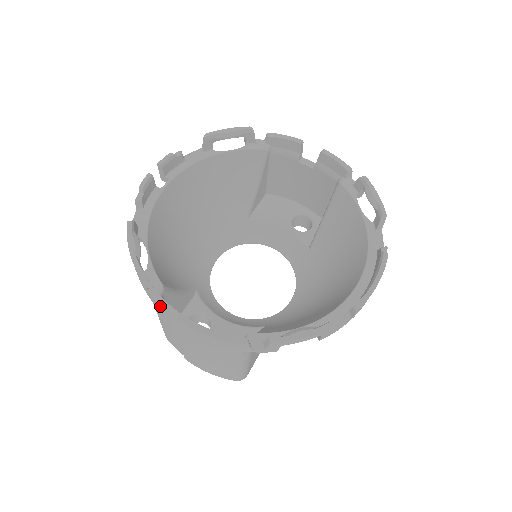
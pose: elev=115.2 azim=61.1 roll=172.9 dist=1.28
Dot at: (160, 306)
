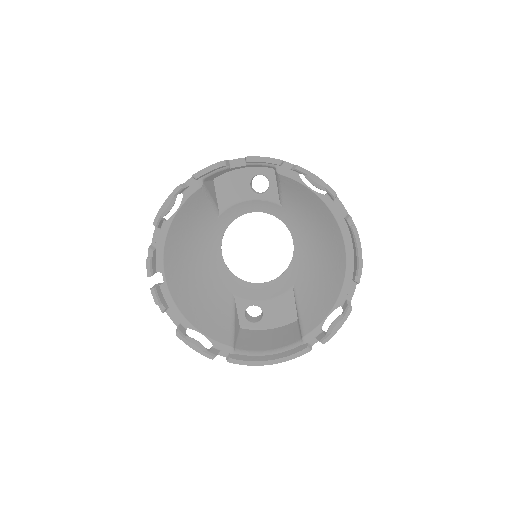
Dot at: (244, 364)
